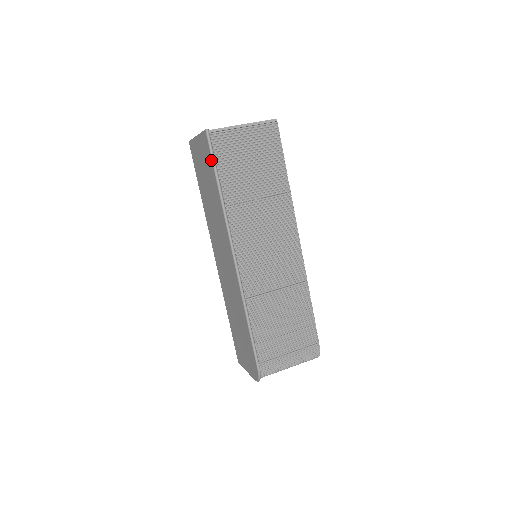
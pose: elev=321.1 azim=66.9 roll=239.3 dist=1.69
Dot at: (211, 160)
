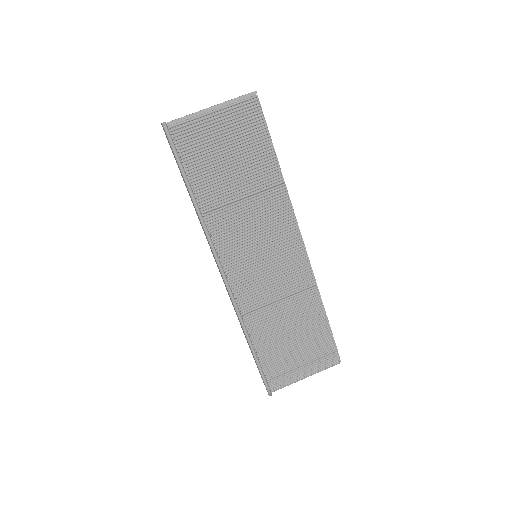
Dot at: (176, 160)
